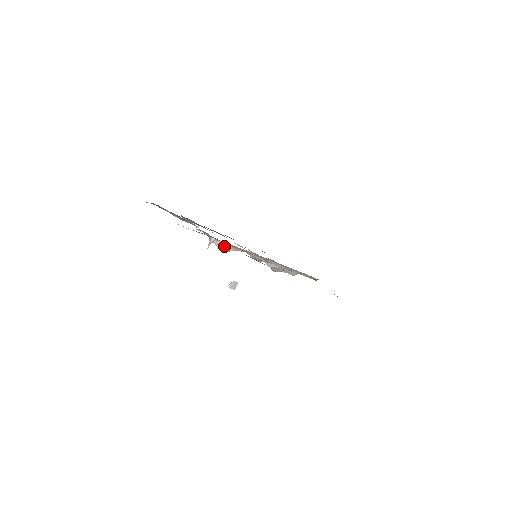
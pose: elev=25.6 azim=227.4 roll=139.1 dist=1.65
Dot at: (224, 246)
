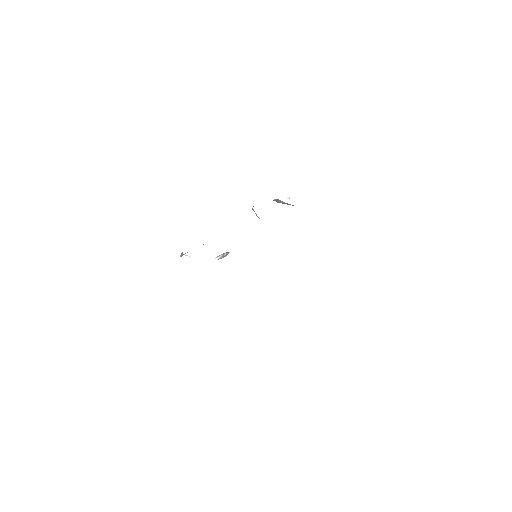
Dot at: occluded
